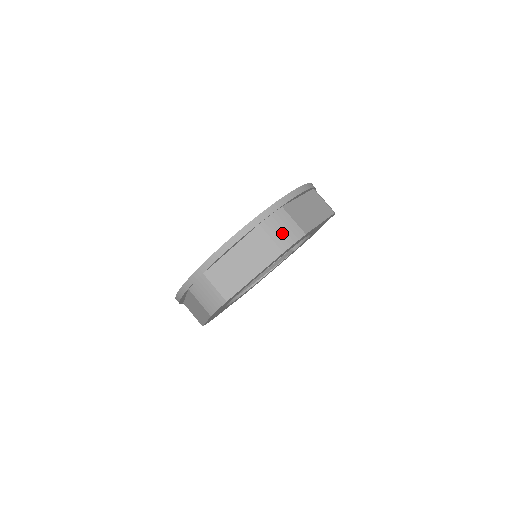
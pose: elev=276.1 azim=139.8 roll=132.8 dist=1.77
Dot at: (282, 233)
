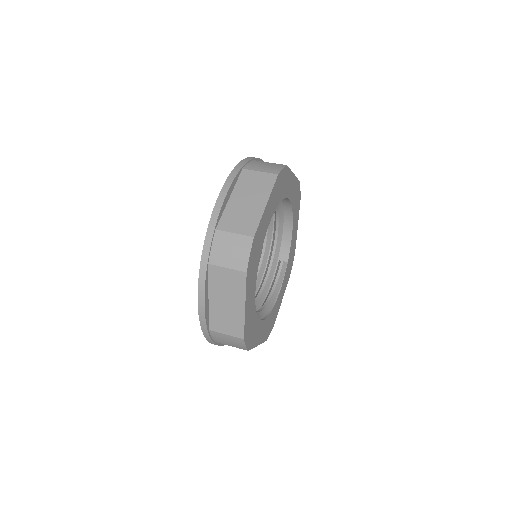
Dot at: (267, 167)
